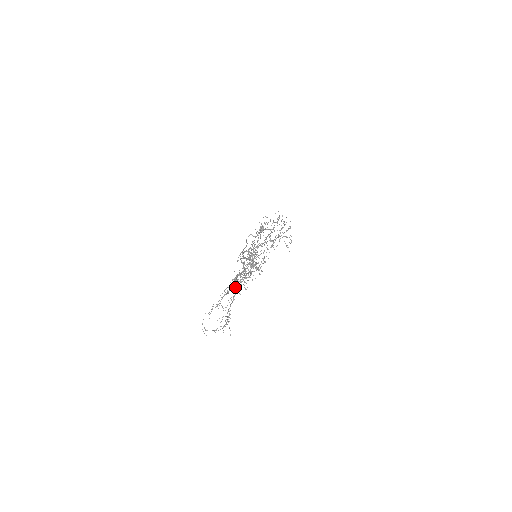
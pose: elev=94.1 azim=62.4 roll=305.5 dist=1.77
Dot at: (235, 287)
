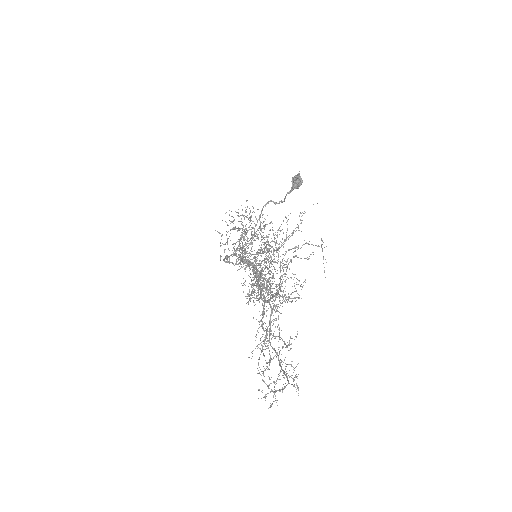
Dot at: occluded
